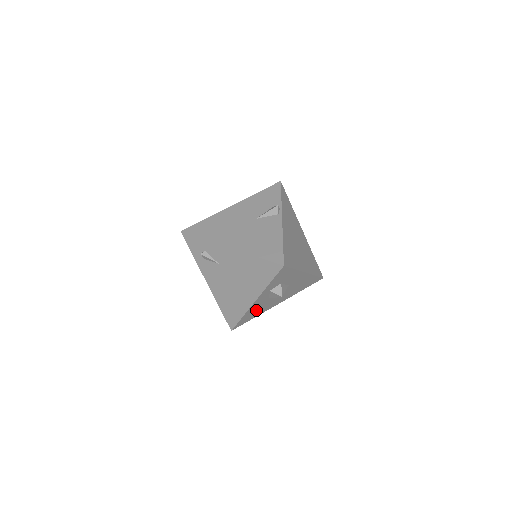
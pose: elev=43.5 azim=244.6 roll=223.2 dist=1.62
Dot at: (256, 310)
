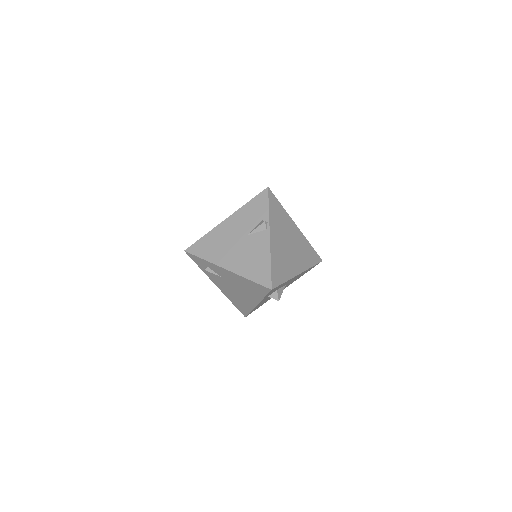
Dot at: (262, 303)
